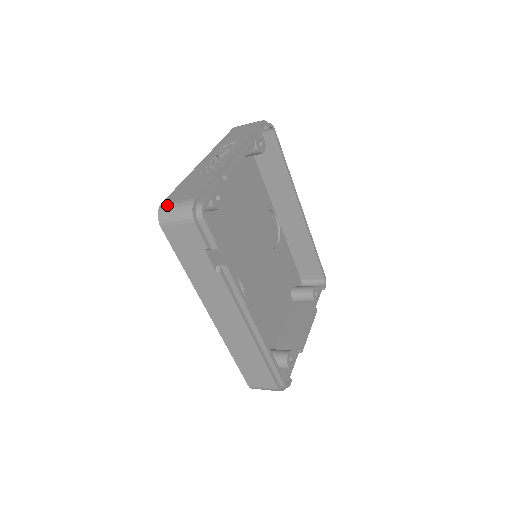
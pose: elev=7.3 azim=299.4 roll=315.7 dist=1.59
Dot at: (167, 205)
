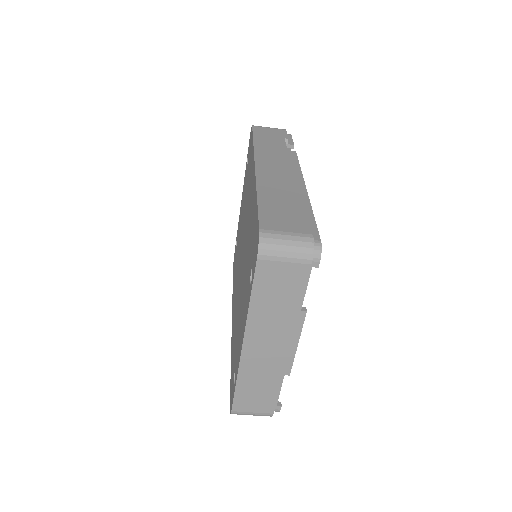
Dot at: occluded
